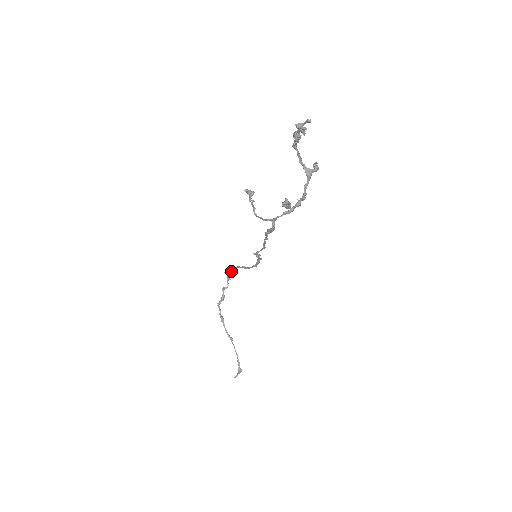
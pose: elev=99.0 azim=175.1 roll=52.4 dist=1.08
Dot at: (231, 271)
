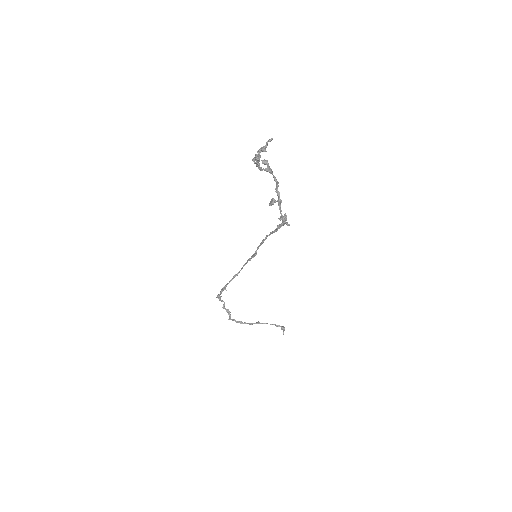
Dot at: (222, 291)
